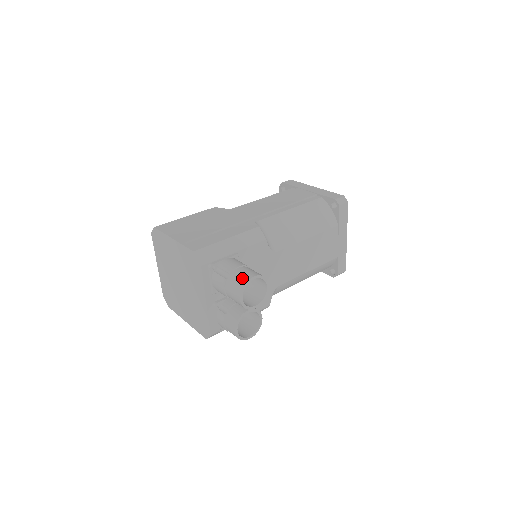
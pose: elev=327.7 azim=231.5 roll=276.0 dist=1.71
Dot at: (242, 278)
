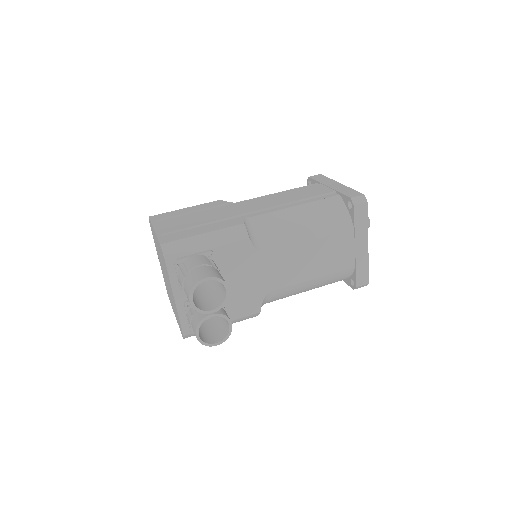
Dot at: (195, 278)
